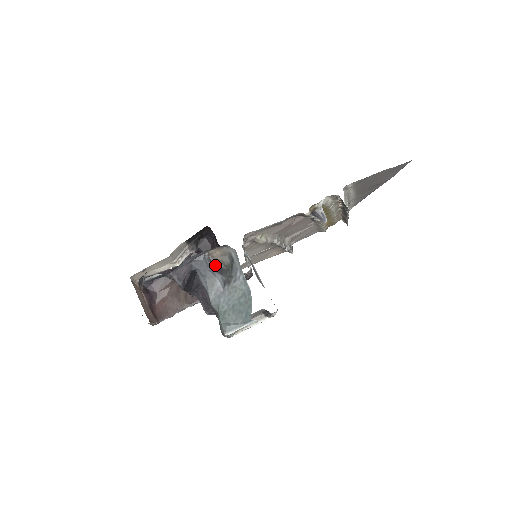
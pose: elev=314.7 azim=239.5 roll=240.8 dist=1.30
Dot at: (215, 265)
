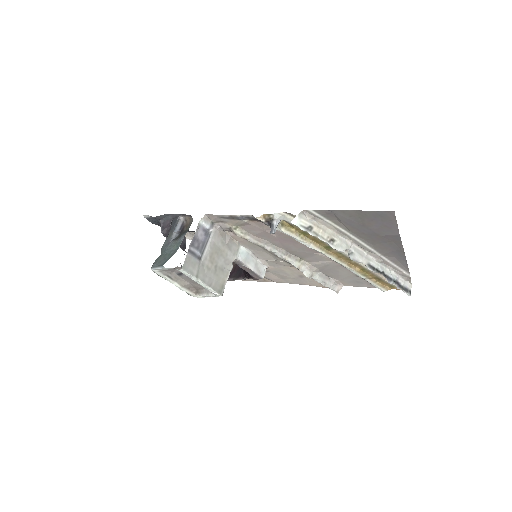
Dot at: (183, 228)
